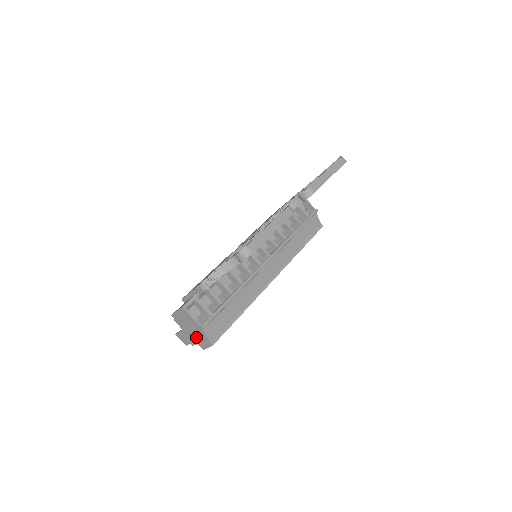
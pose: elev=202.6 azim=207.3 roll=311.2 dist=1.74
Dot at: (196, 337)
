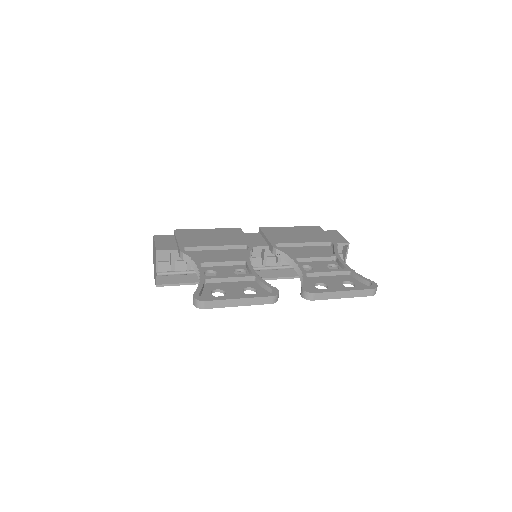
Dot at: (154, 267)
